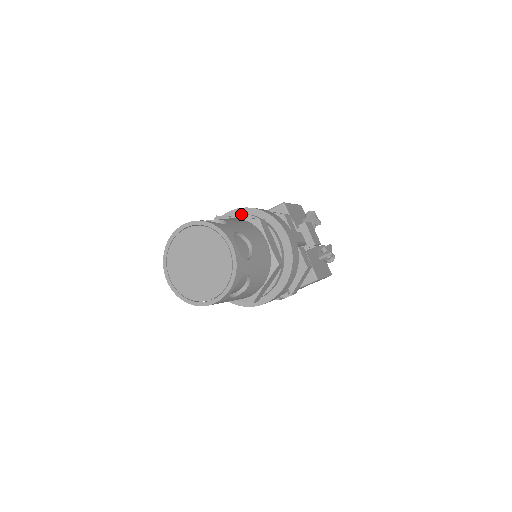
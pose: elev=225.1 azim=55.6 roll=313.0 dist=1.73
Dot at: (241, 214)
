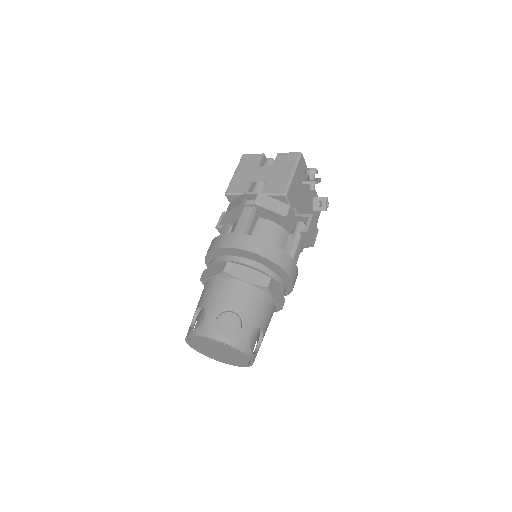
Dot at: (247, 265)
